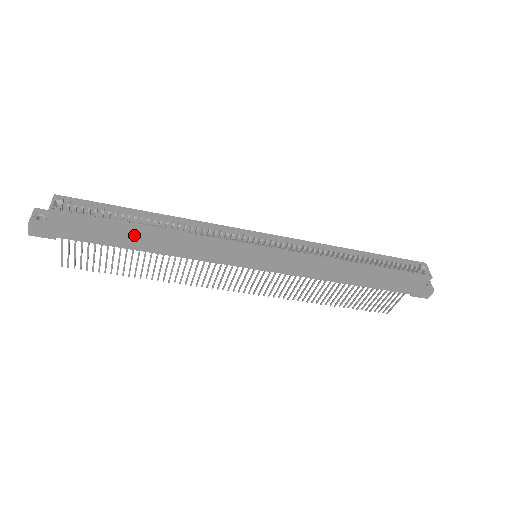
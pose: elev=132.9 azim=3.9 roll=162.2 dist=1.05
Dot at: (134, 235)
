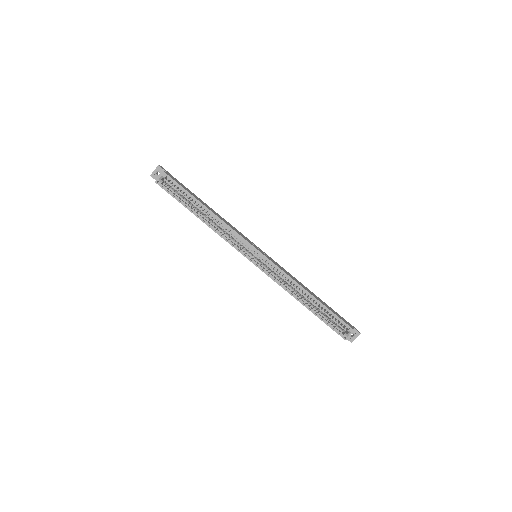
Dot at: occluded
